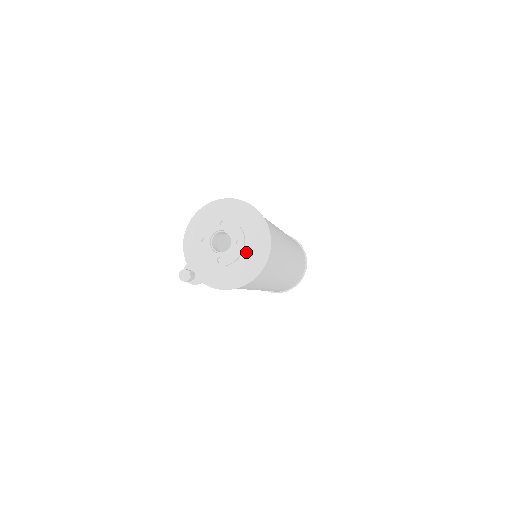
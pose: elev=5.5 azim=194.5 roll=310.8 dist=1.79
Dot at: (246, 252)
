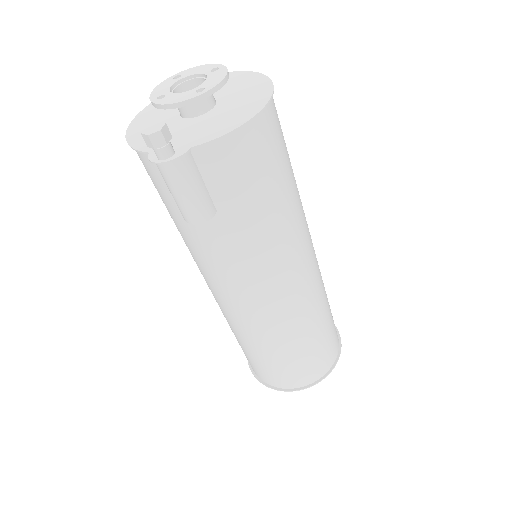
Dot at: (234, 94)
